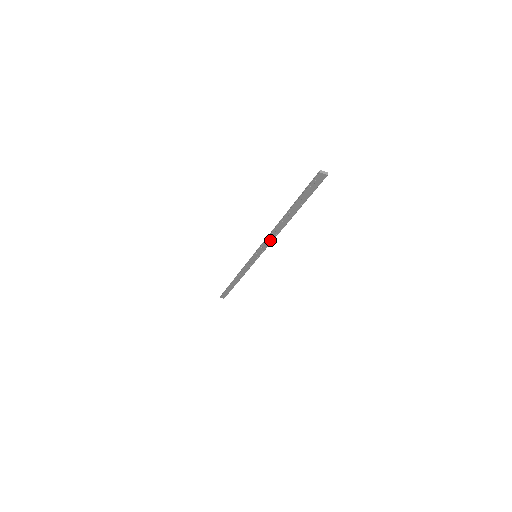
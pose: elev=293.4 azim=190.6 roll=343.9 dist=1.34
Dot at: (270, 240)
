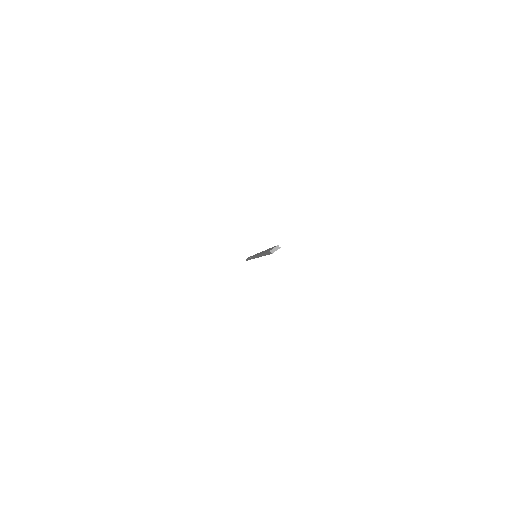
Dot at: occluded
